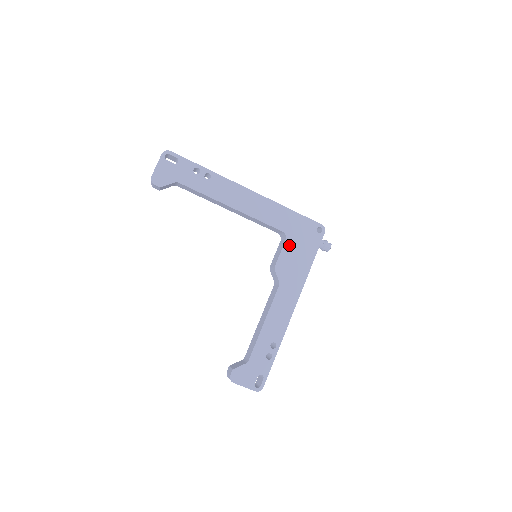
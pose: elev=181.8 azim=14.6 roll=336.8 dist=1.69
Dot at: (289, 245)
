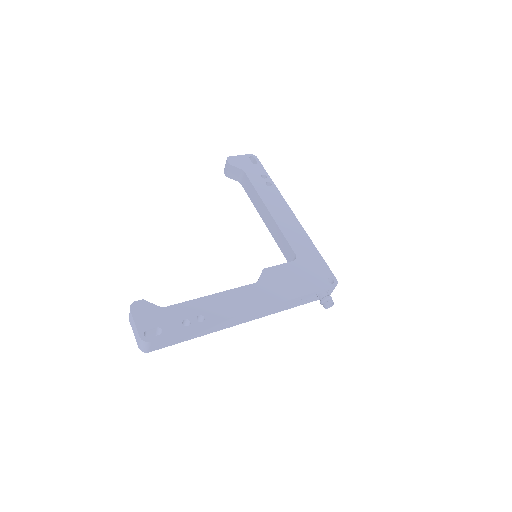
Dot at: (293, 266)
